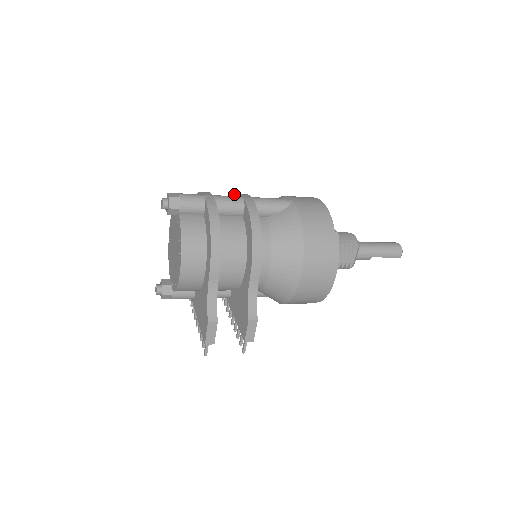
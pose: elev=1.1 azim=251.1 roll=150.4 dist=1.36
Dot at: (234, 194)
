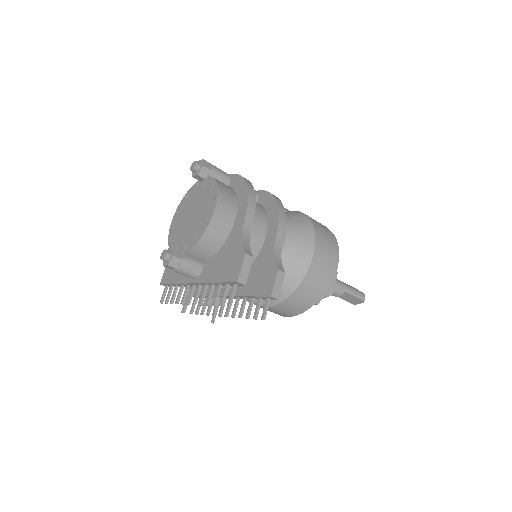
Dot at: occluded
